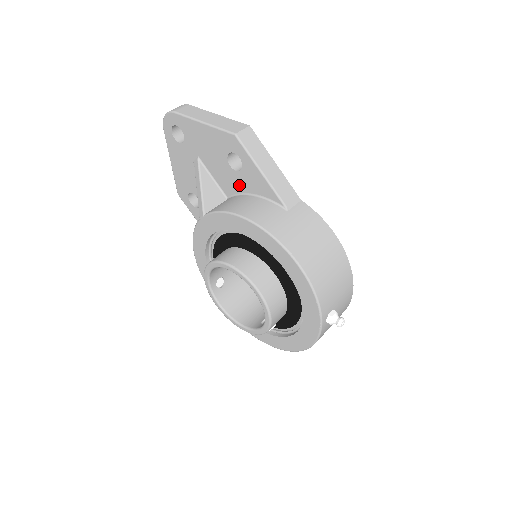
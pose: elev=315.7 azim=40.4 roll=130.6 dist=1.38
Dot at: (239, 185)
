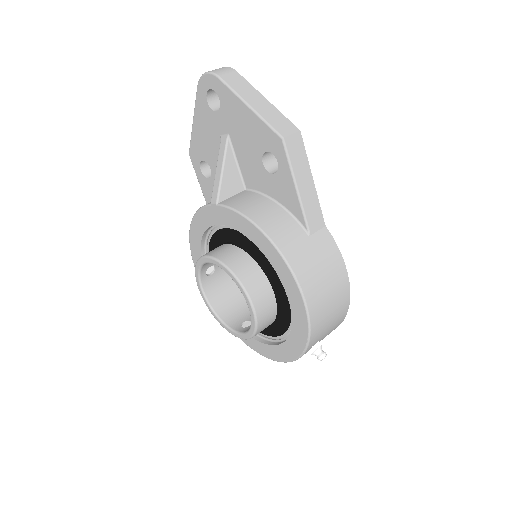
Dot at: (265, 185)
